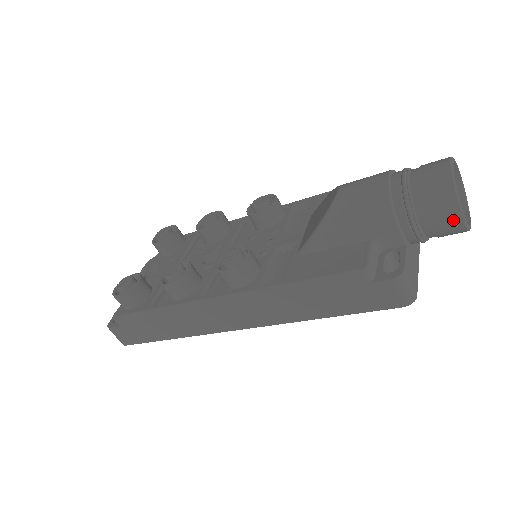
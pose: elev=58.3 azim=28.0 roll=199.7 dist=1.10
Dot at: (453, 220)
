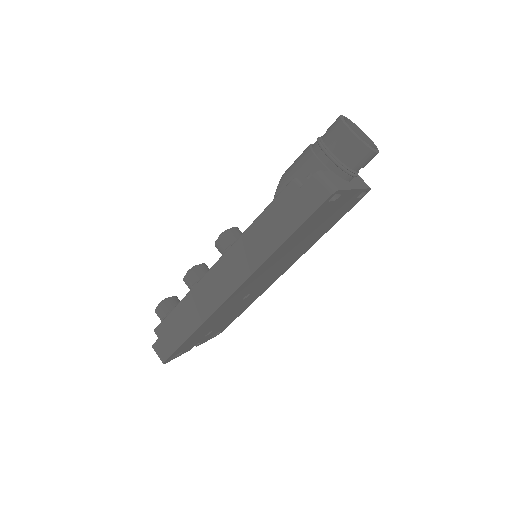
Dot at: (349, 138)
